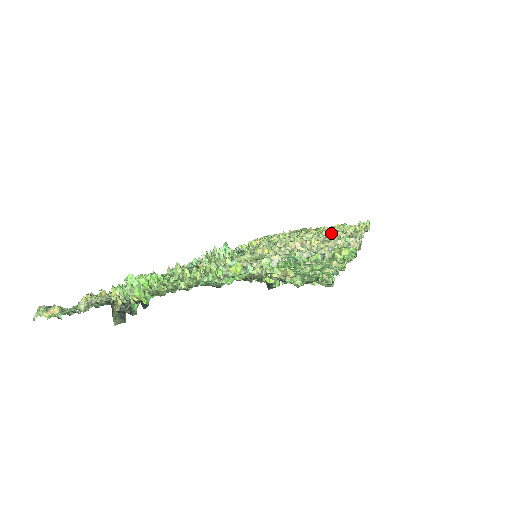
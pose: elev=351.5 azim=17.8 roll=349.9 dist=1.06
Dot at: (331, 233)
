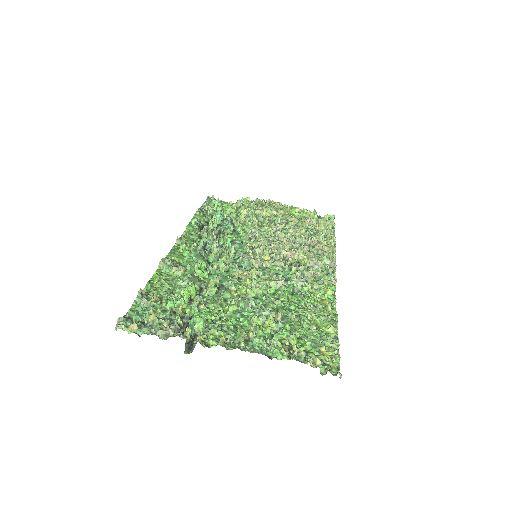
Dot at: (309, 234)
